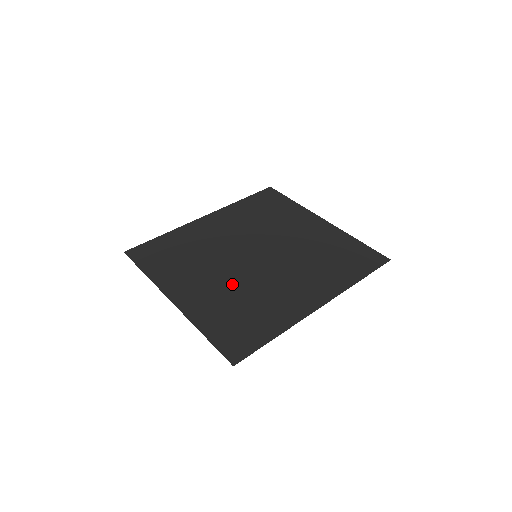
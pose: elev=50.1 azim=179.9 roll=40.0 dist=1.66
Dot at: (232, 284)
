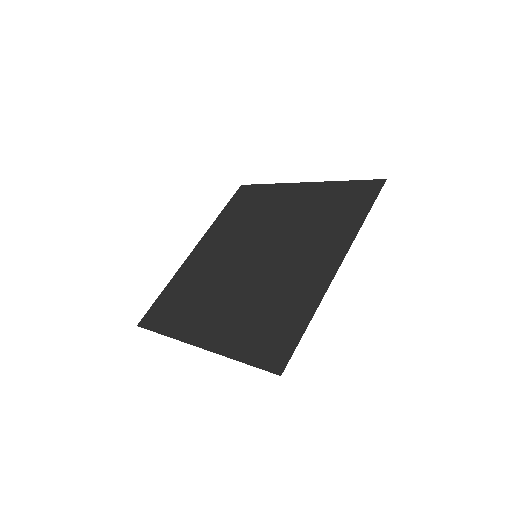
Dot at: (245, 296)
